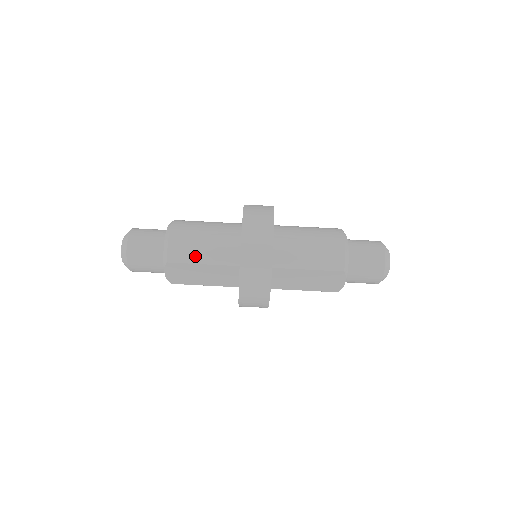
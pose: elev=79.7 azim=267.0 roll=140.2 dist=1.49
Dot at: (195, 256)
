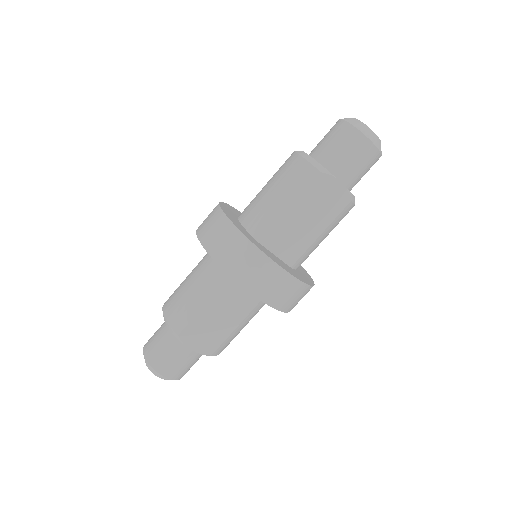
Dot at: (192, 305)
